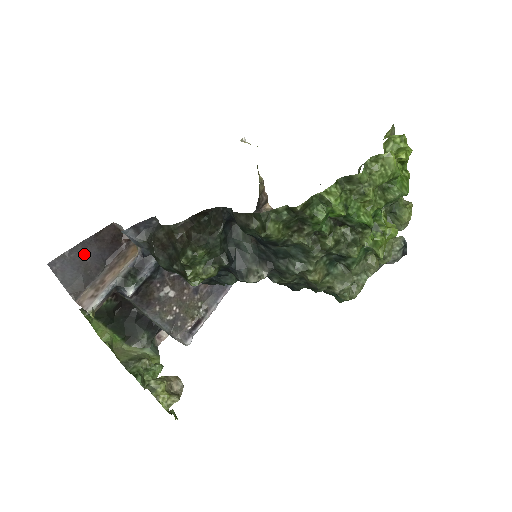
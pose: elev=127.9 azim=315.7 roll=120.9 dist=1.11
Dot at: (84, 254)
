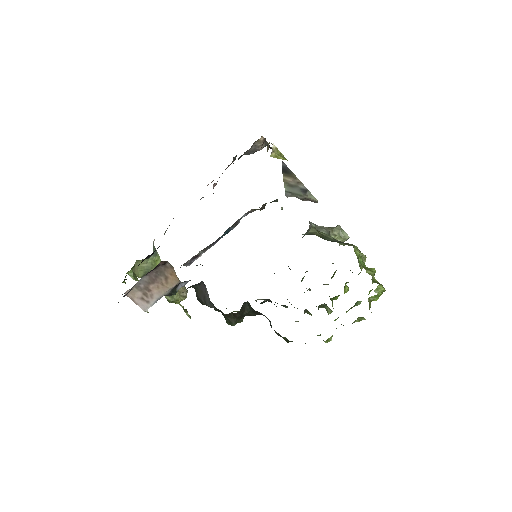
Dot at: occluded
